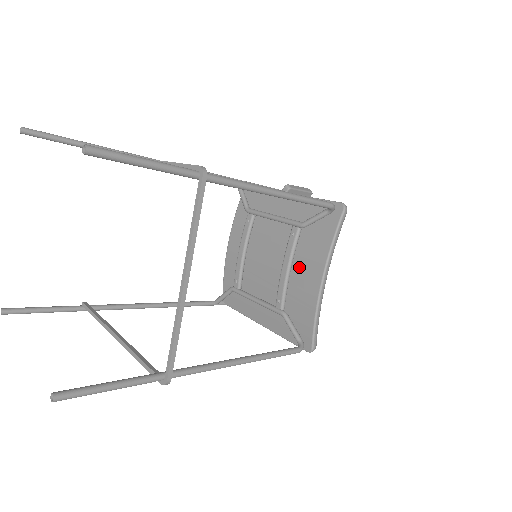
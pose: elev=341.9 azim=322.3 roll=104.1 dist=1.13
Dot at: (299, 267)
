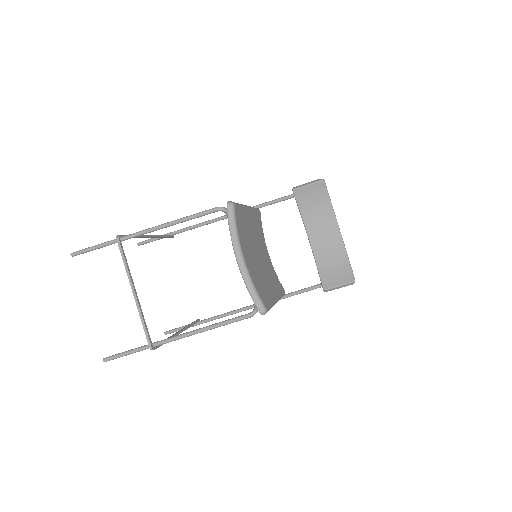
Dot at: occluded
